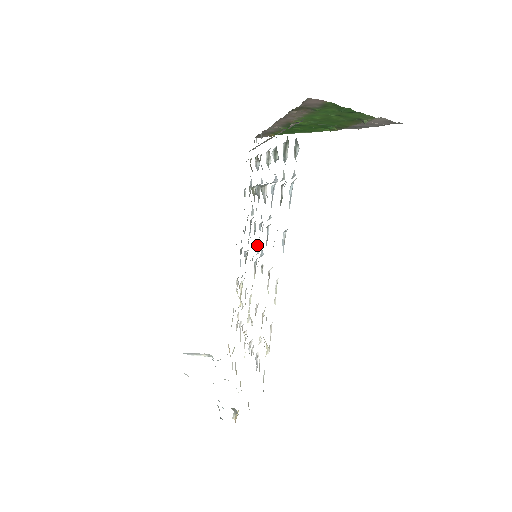
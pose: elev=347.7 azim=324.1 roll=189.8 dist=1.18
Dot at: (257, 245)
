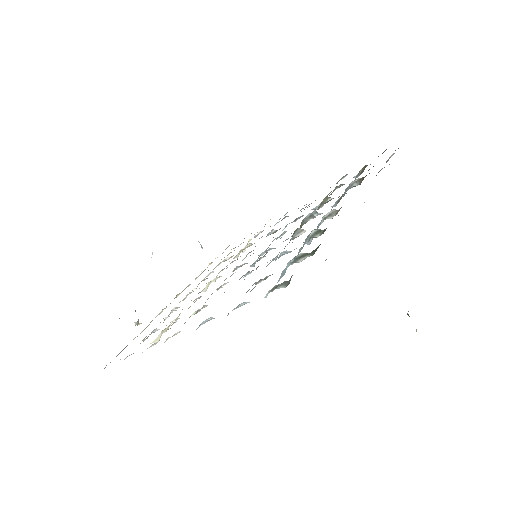
Dot at: occluded
